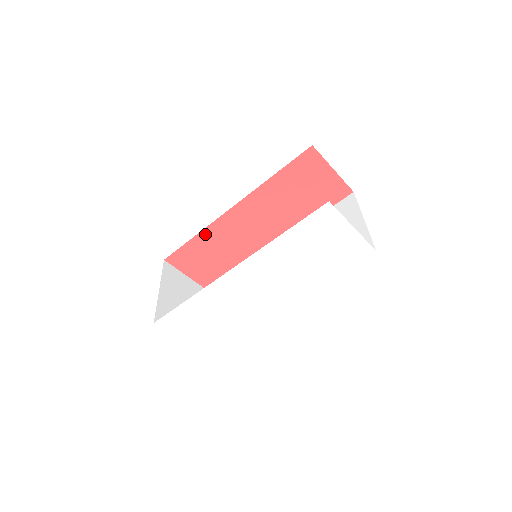
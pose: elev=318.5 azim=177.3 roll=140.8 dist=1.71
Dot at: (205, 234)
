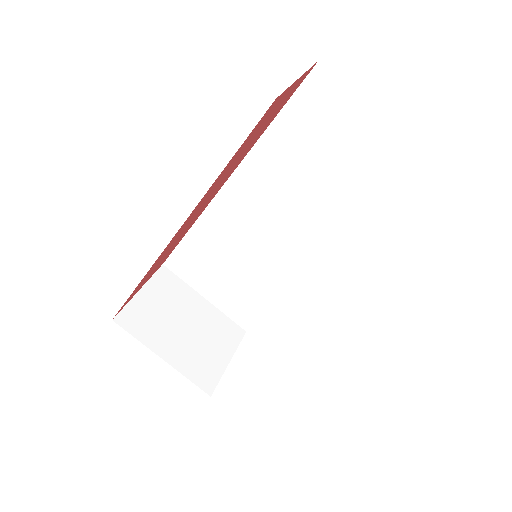
Dot at: (147, 273)
